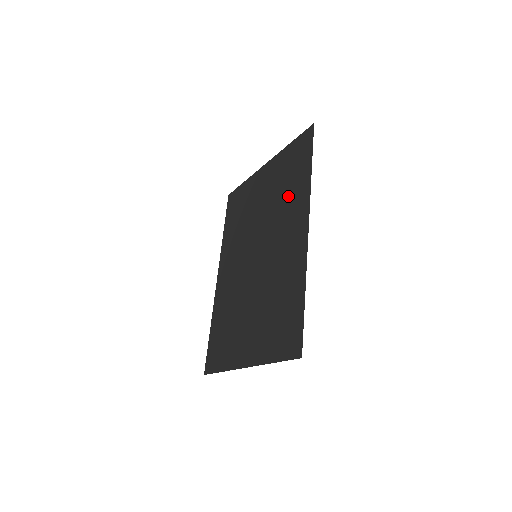
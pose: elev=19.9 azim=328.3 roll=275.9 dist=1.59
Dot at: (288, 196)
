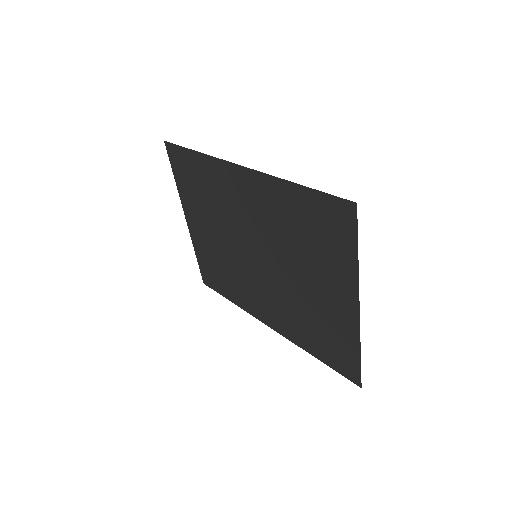
Dot at: (212, 191)
